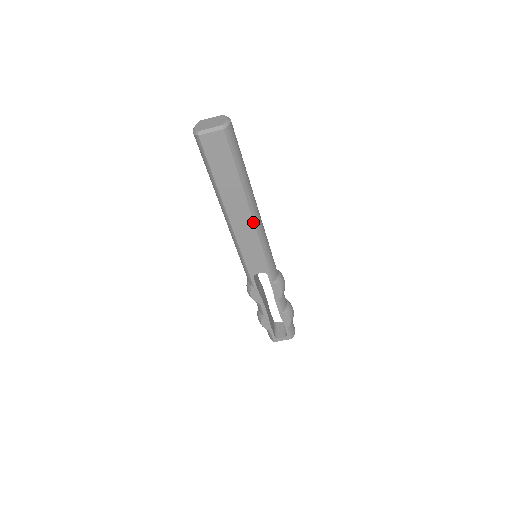
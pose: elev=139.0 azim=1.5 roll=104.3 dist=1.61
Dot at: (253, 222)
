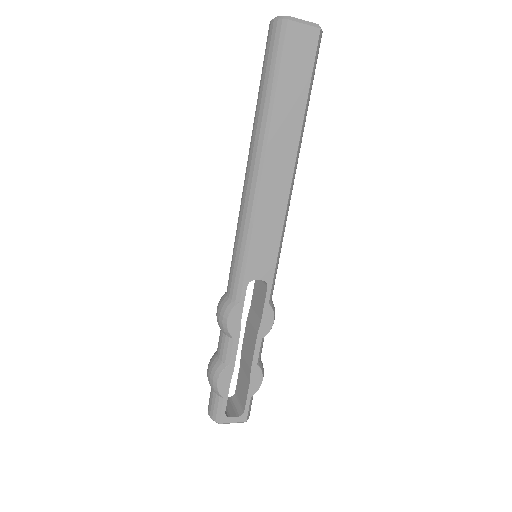
Dot at: (289, 187)
